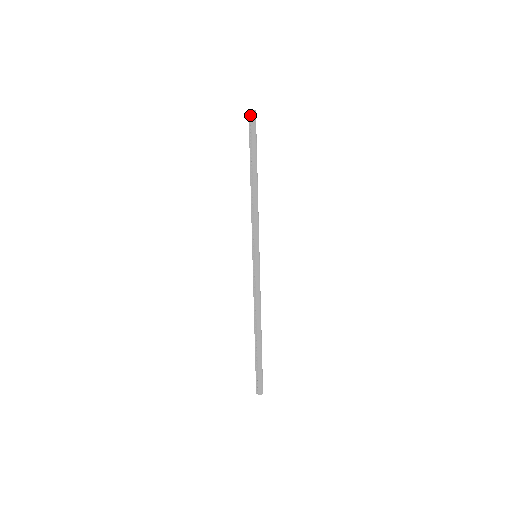
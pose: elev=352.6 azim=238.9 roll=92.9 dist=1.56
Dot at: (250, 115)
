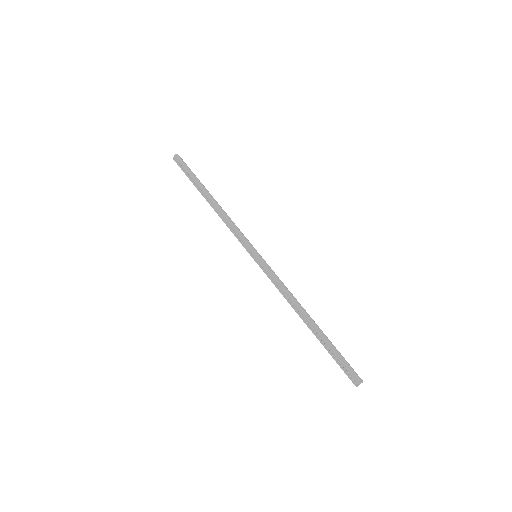
Dot at: (176, 160)
